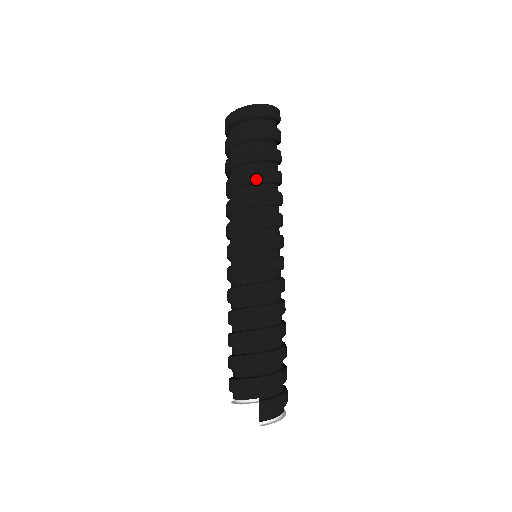
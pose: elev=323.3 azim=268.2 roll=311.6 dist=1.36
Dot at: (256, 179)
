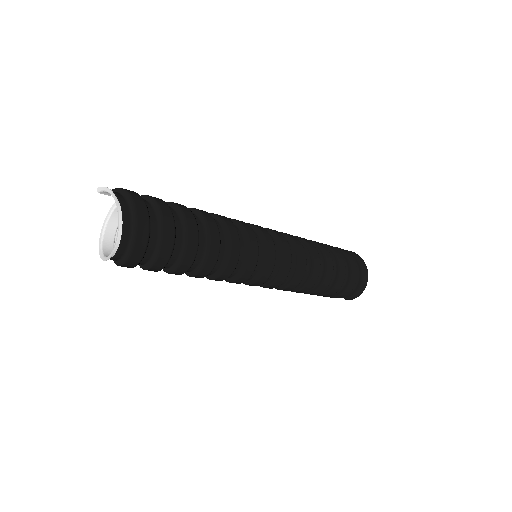
Dot at: occluded
